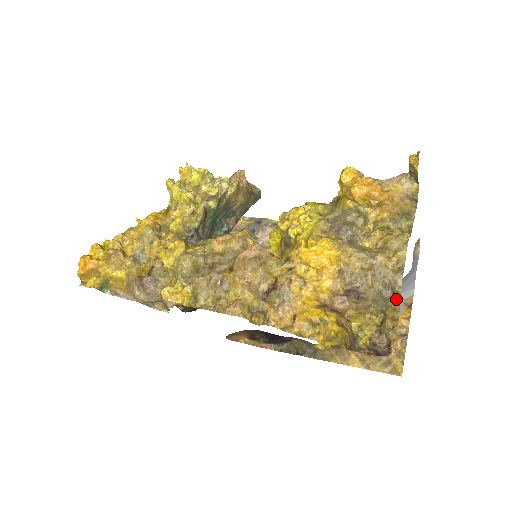
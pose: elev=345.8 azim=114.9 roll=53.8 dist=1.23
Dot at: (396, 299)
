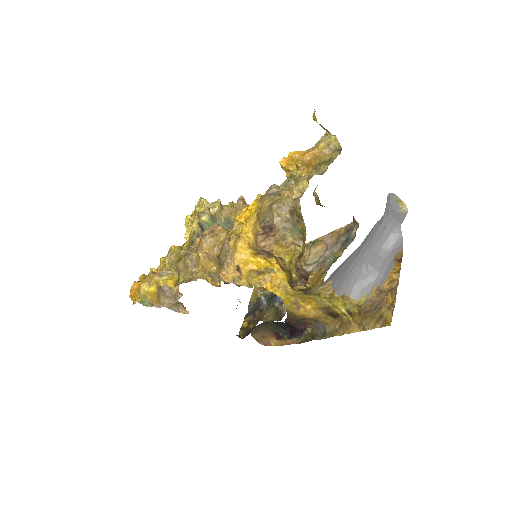
Dot at: (301, 220)
